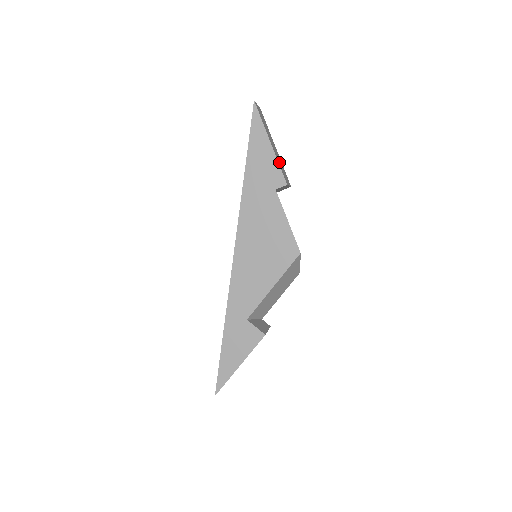
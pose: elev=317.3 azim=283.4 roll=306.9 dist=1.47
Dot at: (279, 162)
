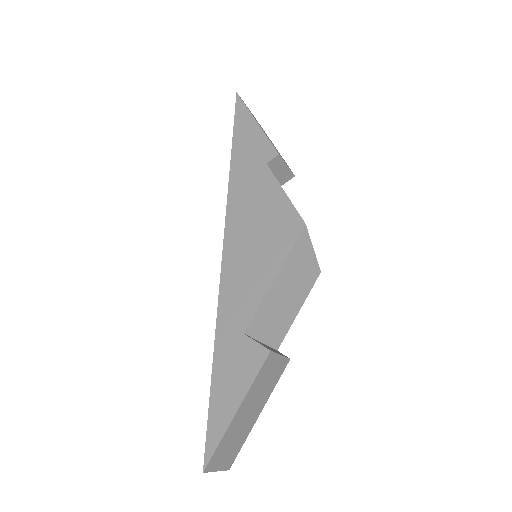
Dot at: (271, 142)
